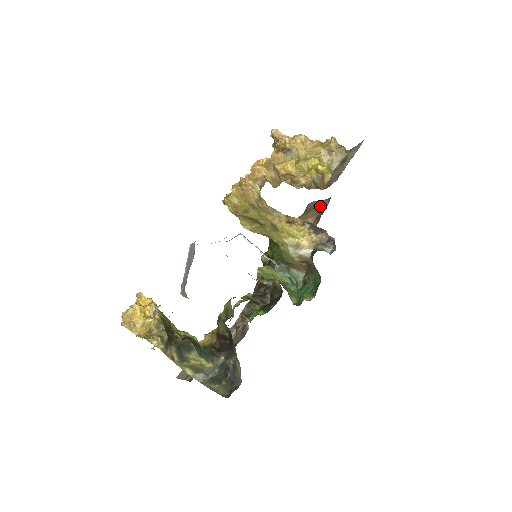
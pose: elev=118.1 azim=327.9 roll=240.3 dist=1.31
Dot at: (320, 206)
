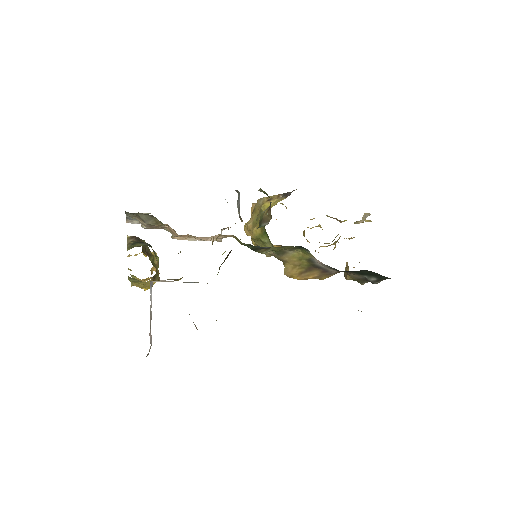
Dot at: occluded
